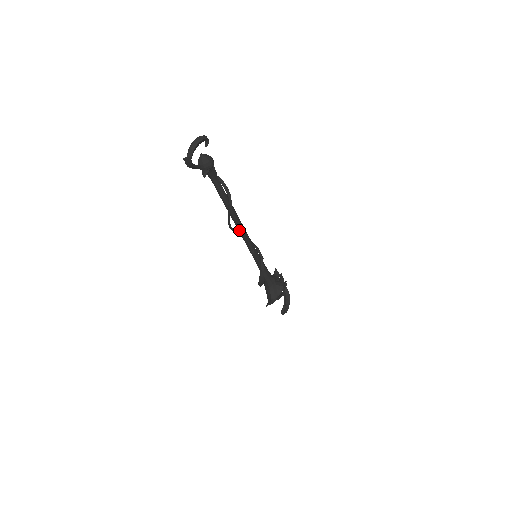
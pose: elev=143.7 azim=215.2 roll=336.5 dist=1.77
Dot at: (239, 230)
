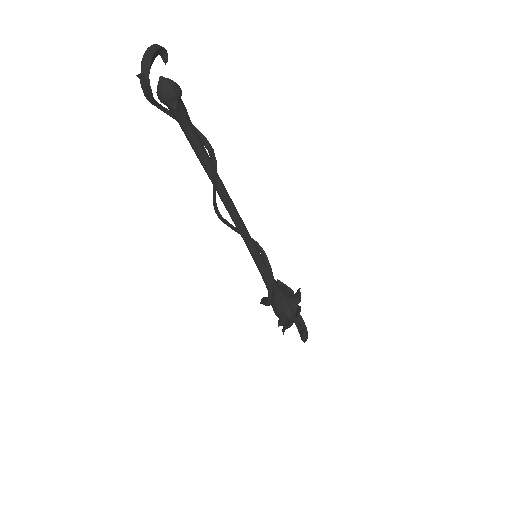
Dot at: (230, 212)
